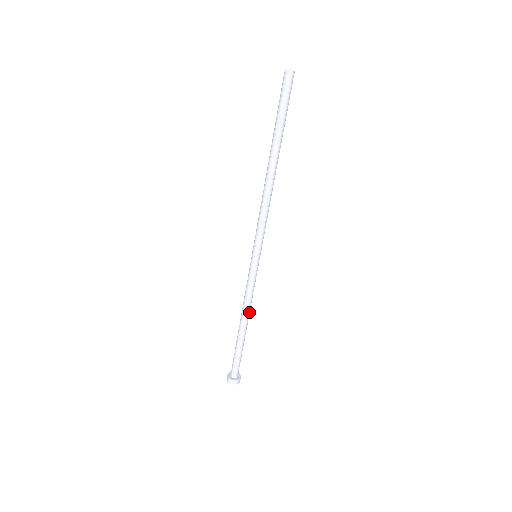
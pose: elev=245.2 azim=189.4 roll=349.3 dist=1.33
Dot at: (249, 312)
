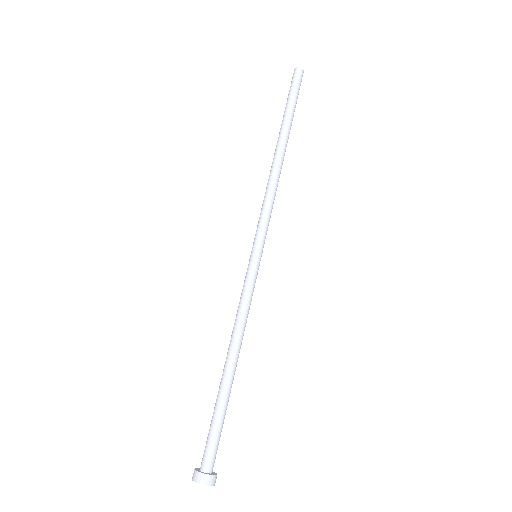
Dot at: (238, 340)
